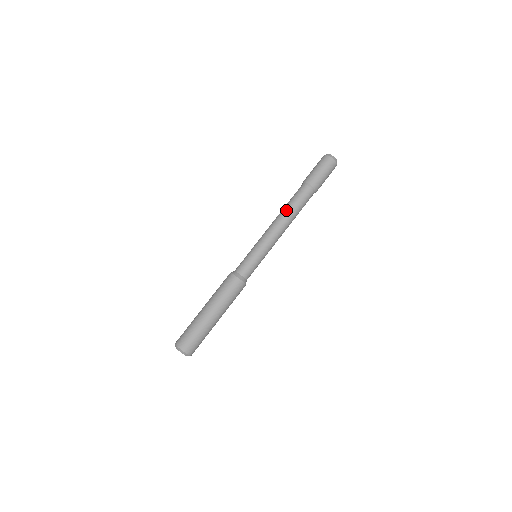
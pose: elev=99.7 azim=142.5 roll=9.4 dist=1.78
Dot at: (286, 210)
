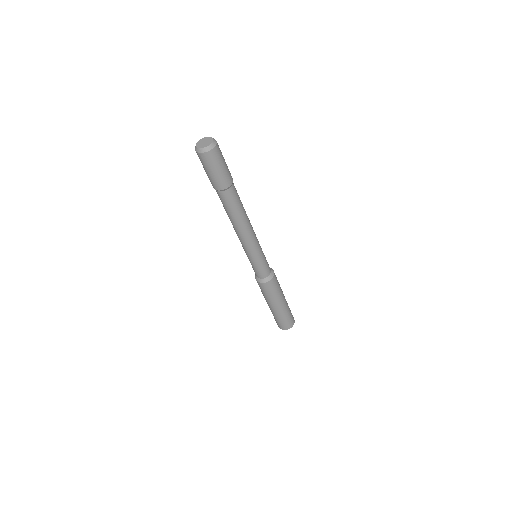
Dot at: (241, 219)
